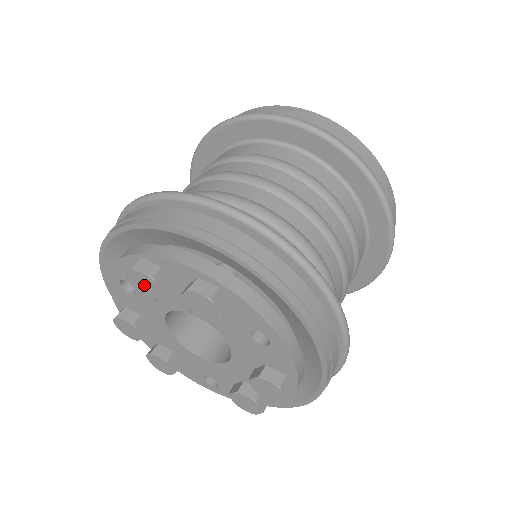
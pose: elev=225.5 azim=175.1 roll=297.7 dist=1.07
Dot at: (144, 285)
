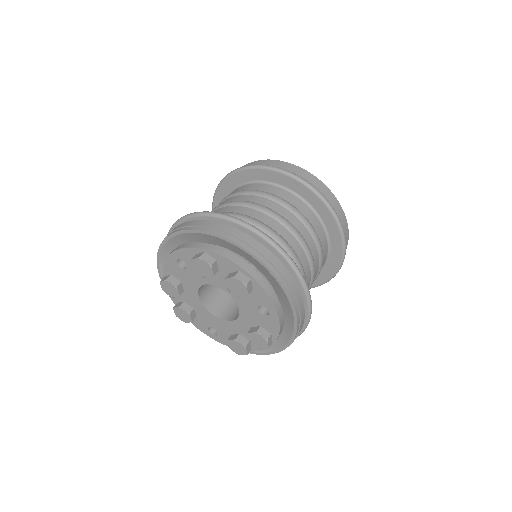
Dot at: (202, 268)
